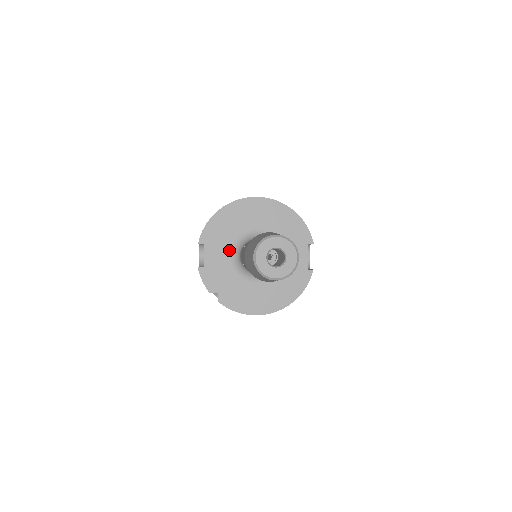
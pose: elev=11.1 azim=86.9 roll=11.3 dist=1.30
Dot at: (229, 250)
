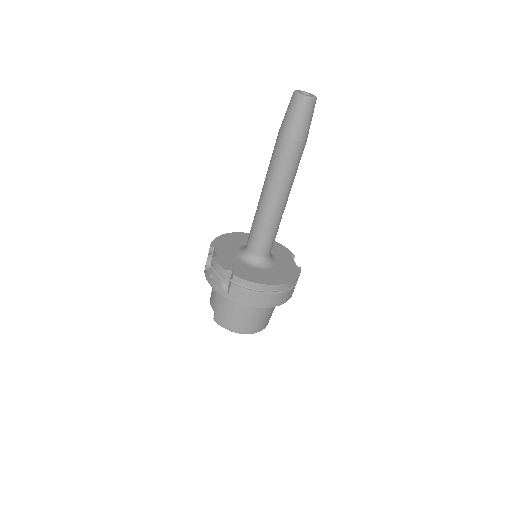
Dot at: (235, 252)
